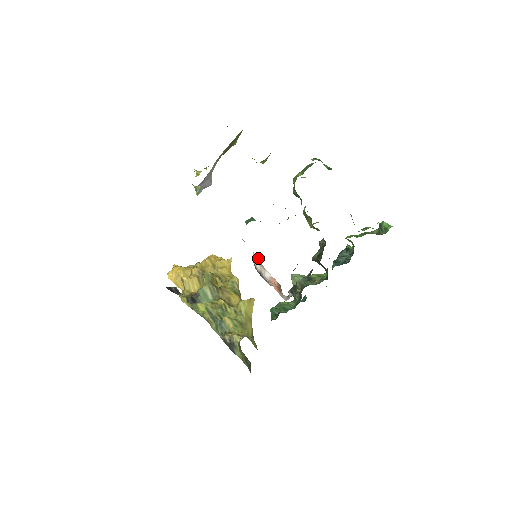
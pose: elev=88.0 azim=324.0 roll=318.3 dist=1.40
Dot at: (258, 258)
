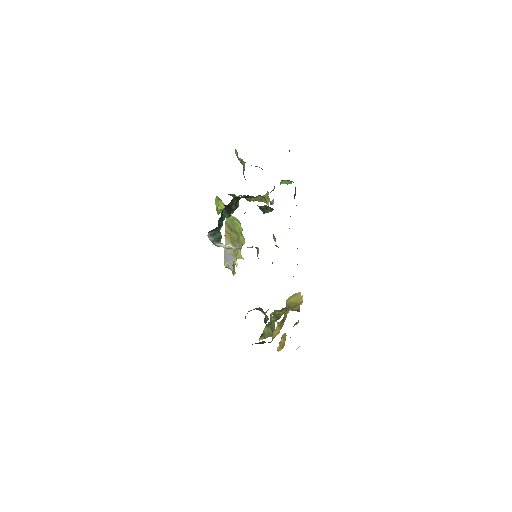
Dot at: (234, 247)
